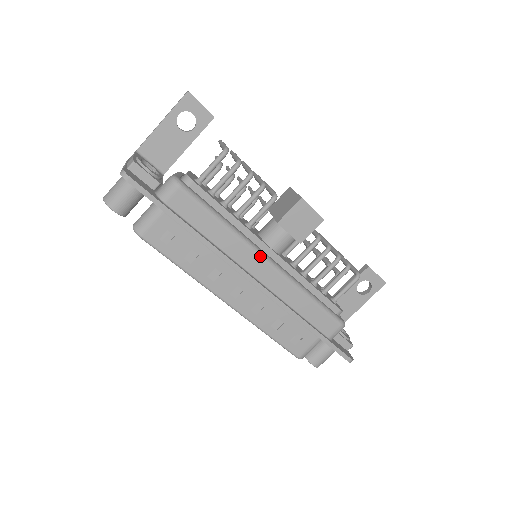
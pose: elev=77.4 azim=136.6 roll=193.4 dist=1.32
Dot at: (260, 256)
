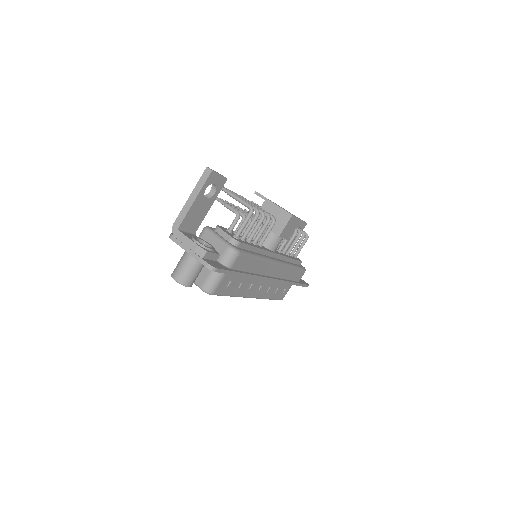
Dot at: (274, 263)
